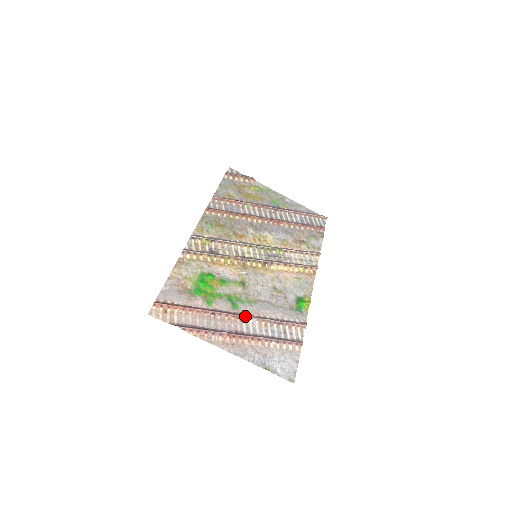
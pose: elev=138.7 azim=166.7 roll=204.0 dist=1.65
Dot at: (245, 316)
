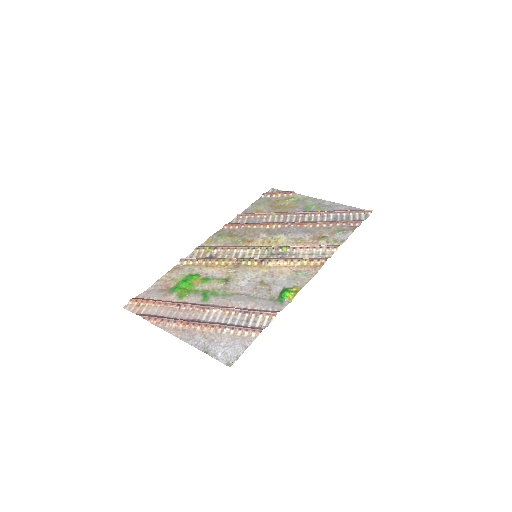
Dot at: (210, 306)
